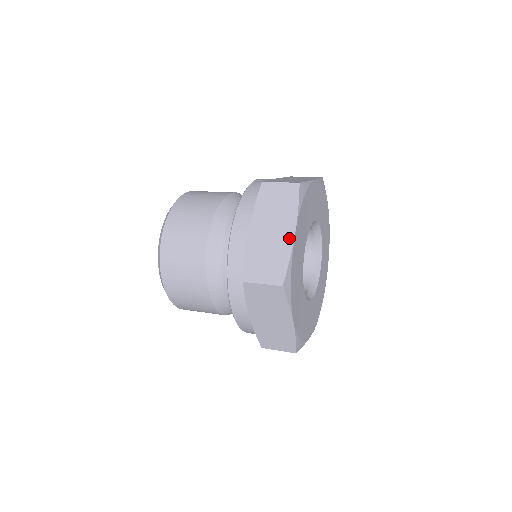
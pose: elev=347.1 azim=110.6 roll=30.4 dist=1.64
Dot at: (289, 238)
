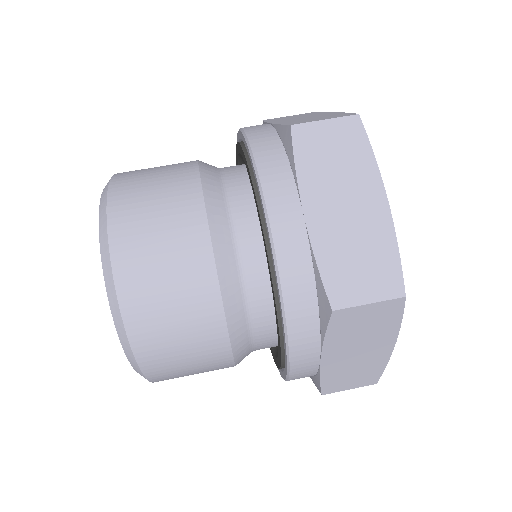
Dot at: (382, 212)
